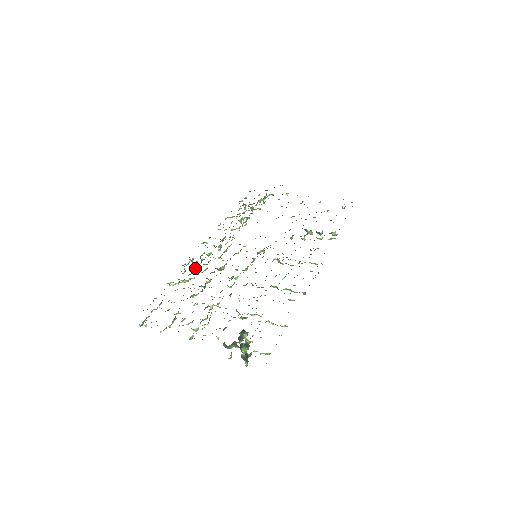
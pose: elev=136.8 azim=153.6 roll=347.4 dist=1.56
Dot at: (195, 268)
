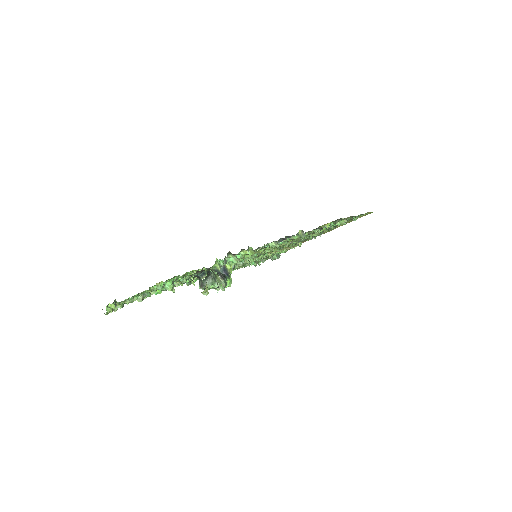
Dot at: occluded
